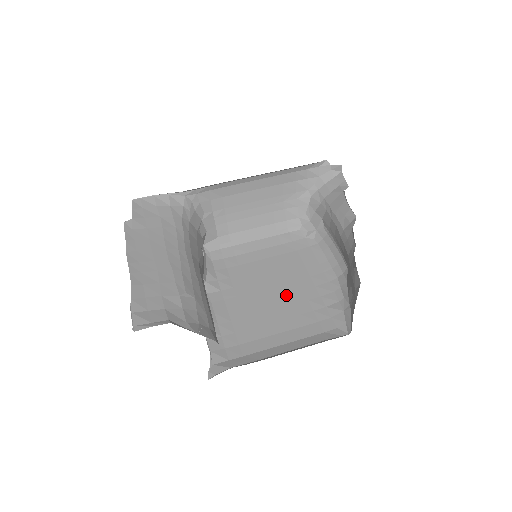
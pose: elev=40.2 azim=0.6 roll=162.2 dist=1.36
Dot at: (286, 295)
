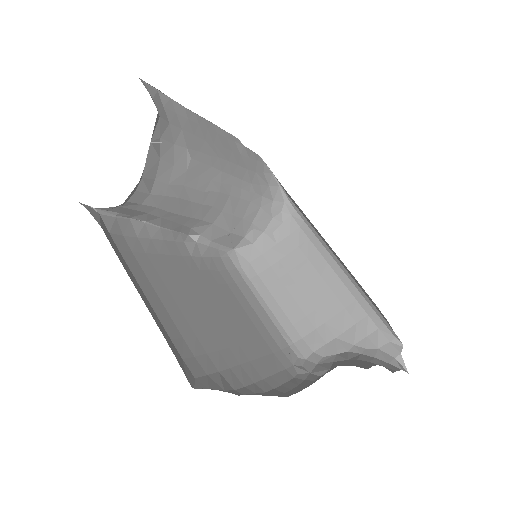
Dot at: (214, 324)
